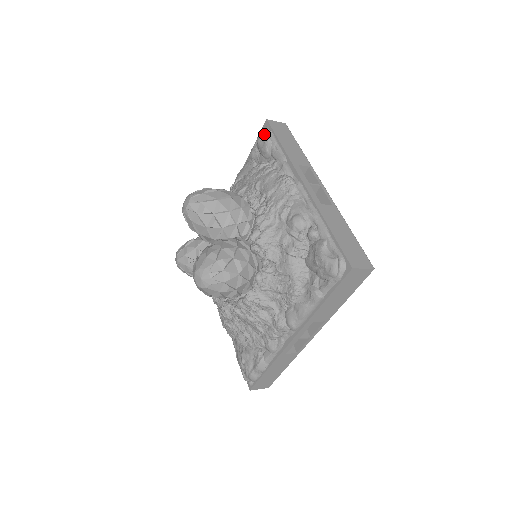
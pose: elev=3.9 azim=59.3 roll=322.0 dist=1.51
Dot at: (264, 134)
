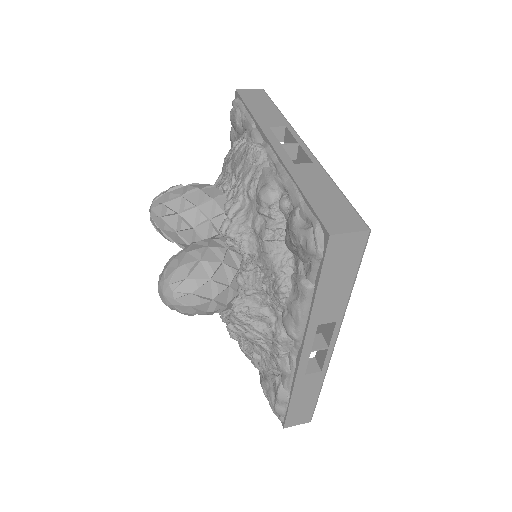
Dot at: (234, 107)
